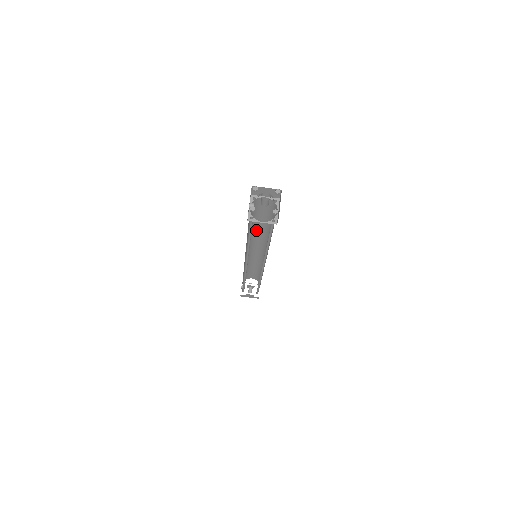
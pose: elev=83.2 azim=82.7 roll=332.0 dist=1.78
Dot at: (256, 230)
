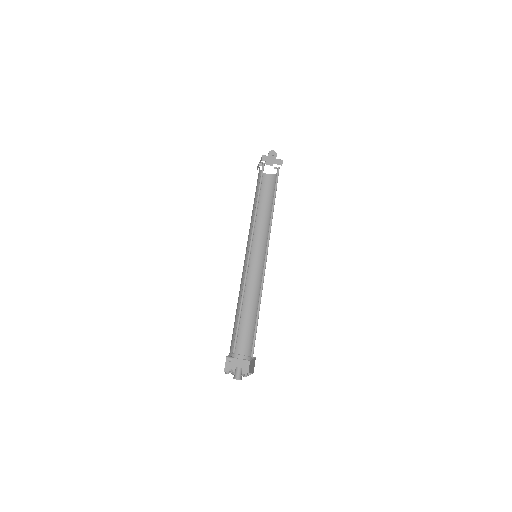
Dot at: occluded
